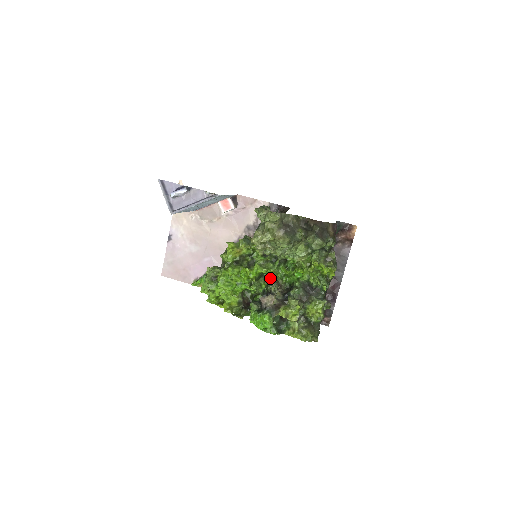
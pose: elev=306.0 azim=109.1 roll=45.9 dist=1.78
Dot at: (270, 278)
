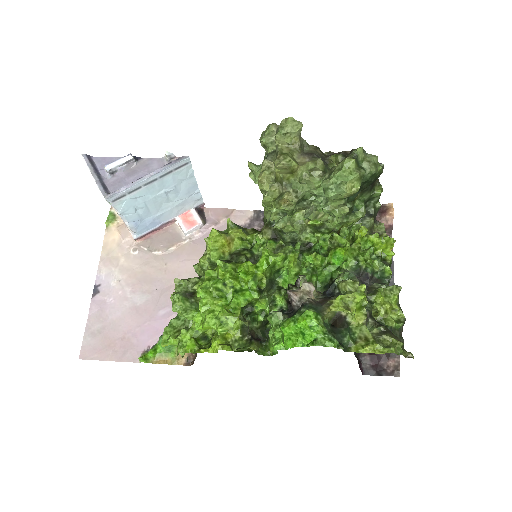
Dot at: (287, 286)
